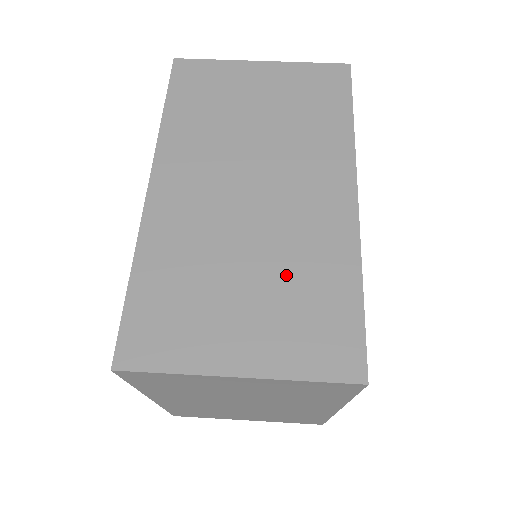
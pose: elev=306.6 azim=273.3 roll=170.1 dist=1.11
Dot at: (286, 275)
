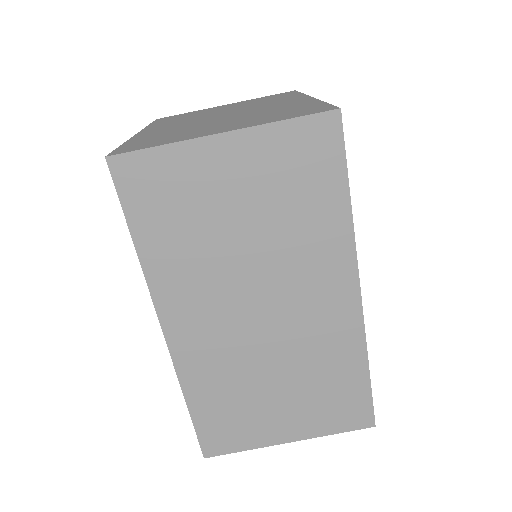
Dot at: (308, 376)
